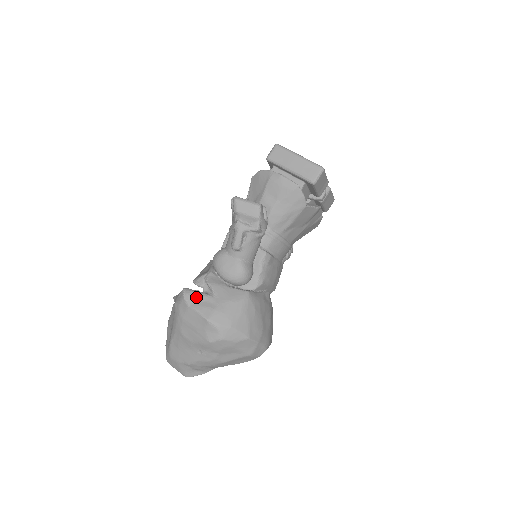
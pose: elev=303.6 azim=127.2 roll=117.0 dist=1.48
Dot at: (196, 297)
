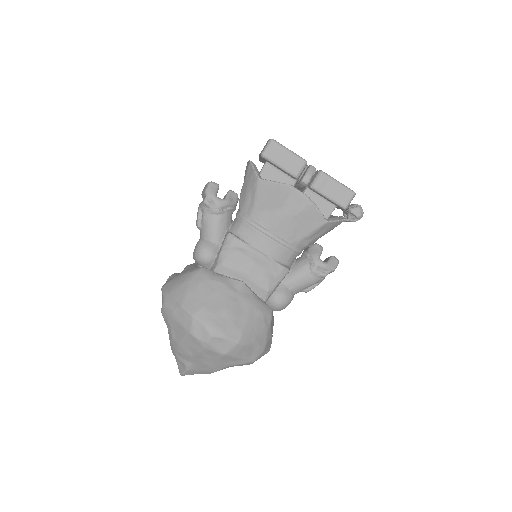
Dot at: (173, 276)
